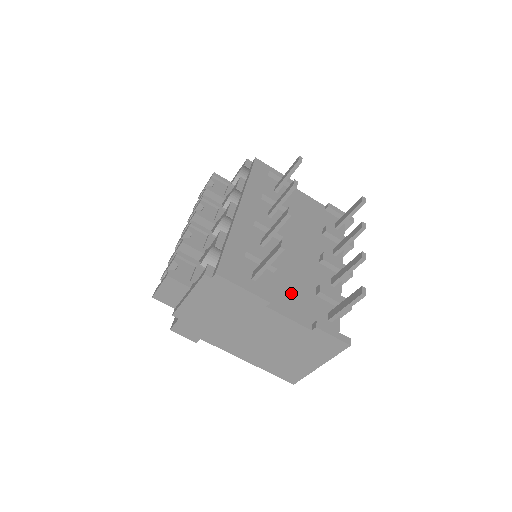
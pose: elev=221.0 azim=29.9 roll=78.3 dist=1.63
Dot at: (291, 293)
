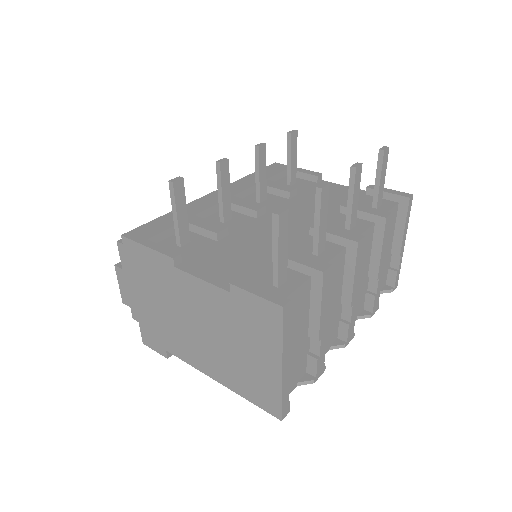
Dot at: (229, 258)
